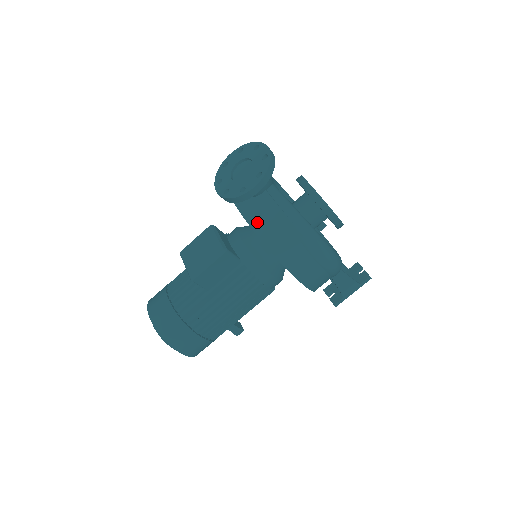
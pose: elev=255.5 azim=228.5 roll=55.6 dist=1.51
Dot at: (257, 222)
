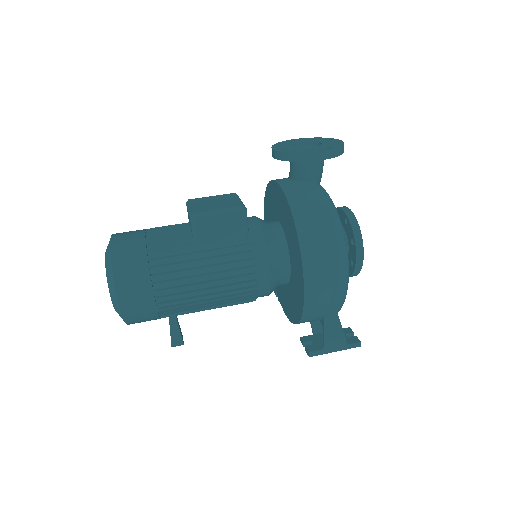
Dot at: (295, 196)
